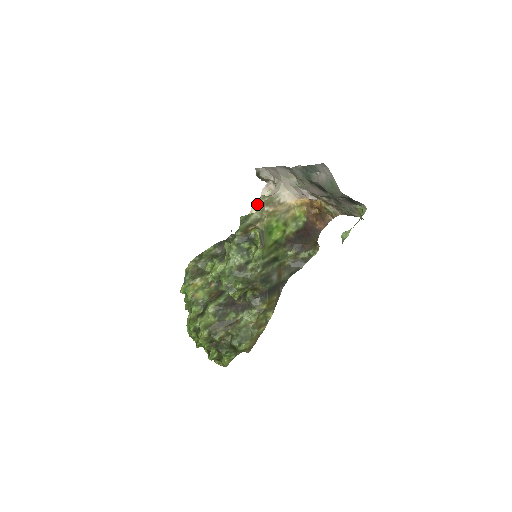
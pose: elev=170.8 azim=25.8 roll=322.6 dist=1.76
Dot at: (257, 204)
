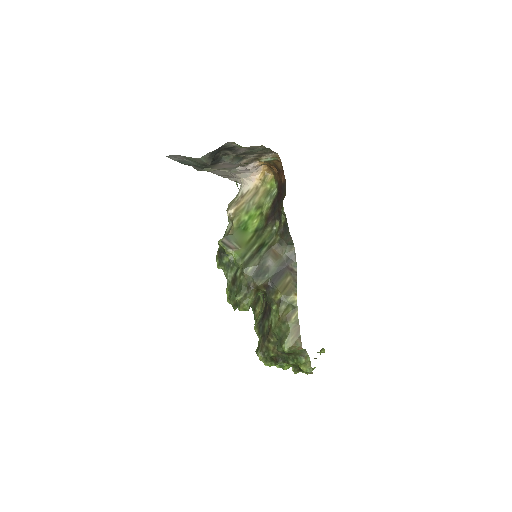
Dot at: occluded
